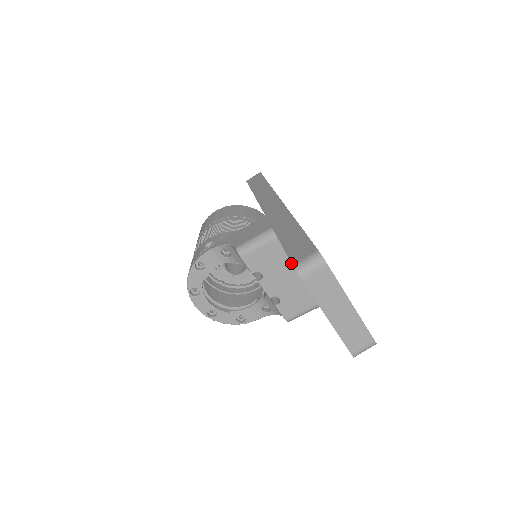
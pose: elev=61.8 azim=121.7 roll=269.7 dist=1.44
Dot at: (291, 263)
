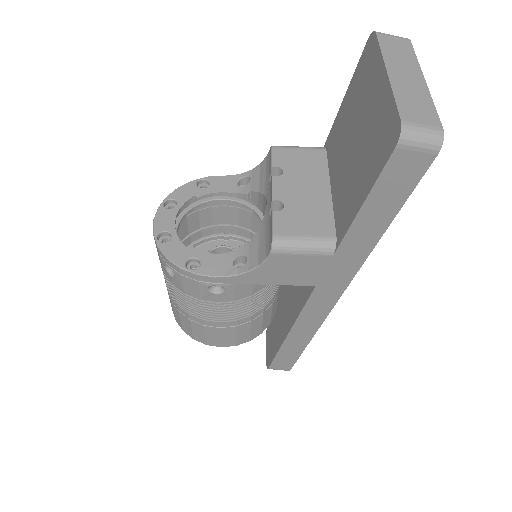
Dot at: (325, 177)
